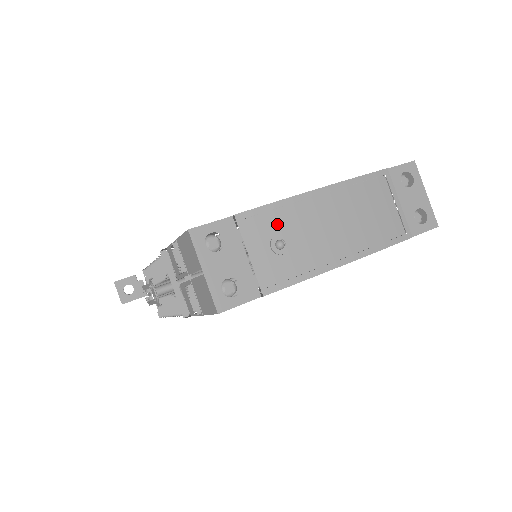
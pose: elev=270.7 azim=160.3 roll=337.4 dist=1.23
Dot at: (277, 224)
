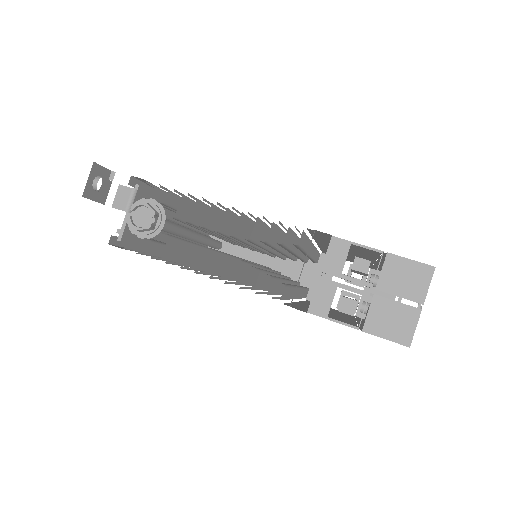
Dot at: occluded
